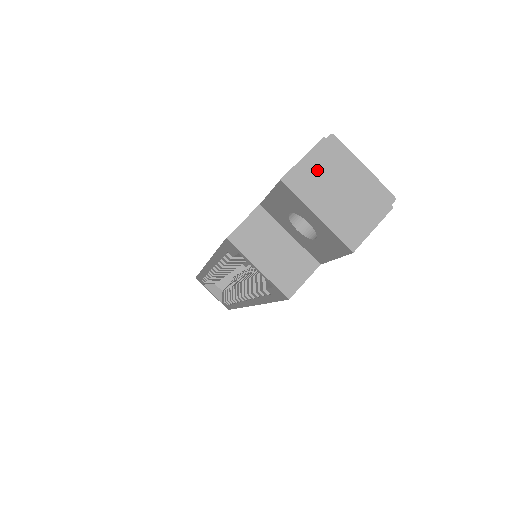
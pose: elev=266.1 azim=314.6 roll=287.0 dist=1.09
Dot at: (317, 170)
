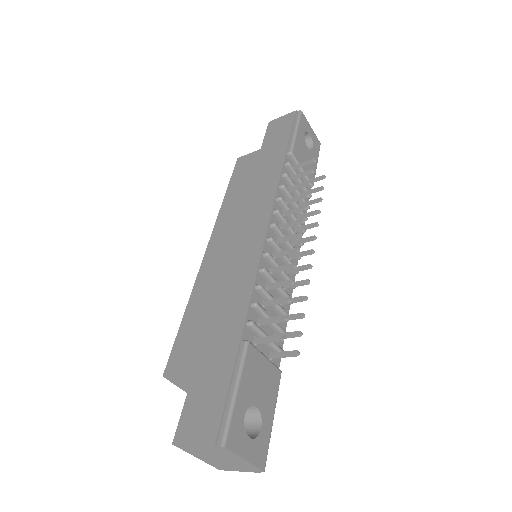
Dot at: (203, 450)
